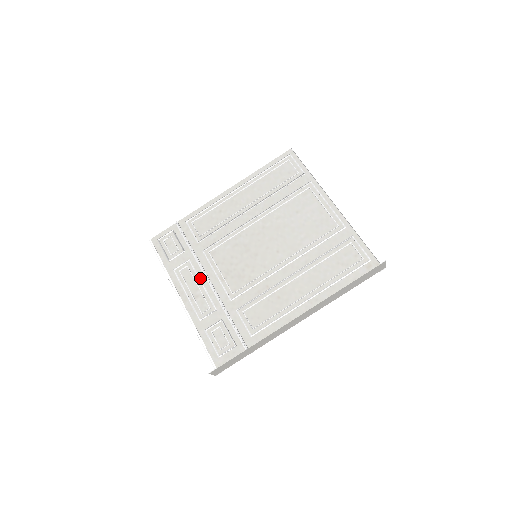
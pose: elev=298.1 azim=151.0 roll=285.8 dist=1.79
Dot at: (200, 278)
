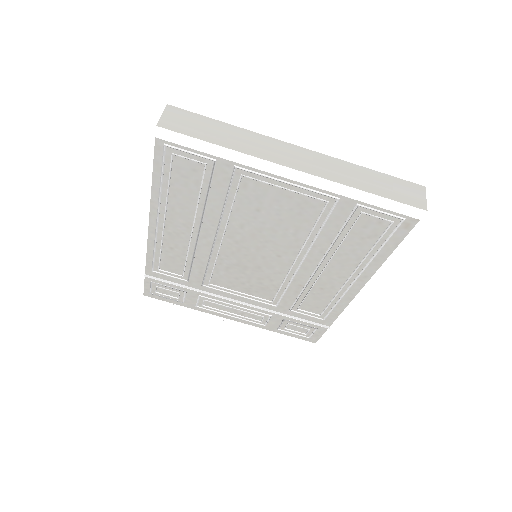
Dot at: (228, 303)
